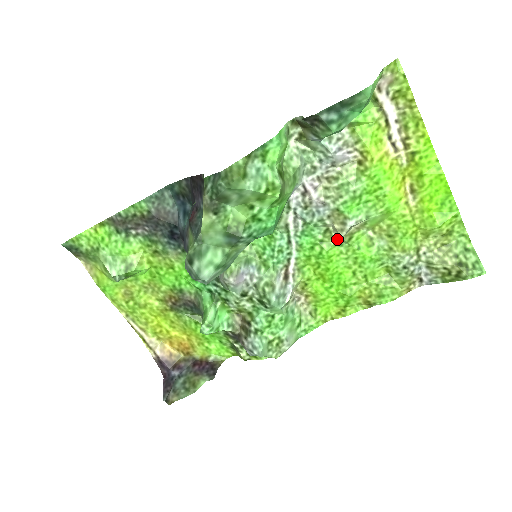
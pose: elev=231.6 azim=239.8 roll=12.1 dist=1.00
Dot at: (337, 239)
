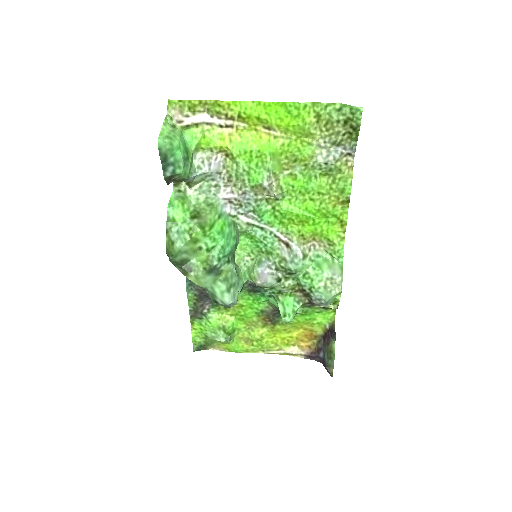
Dot at: (276, 198)
